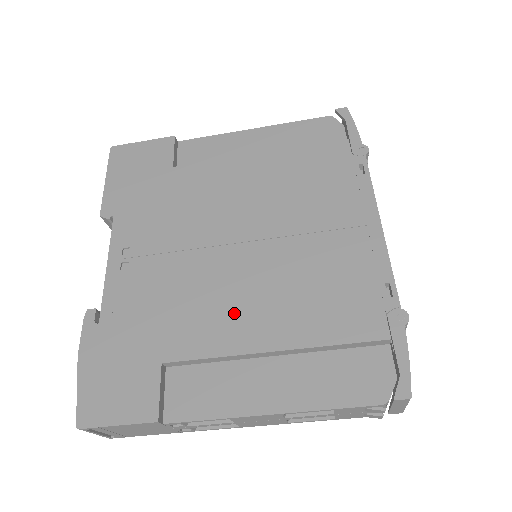
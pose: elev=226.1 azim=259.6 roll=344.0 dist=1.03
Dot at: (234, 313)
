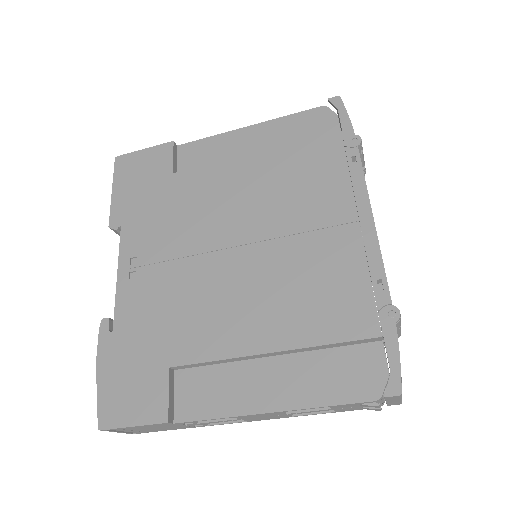
Dot at: (233, 317)
